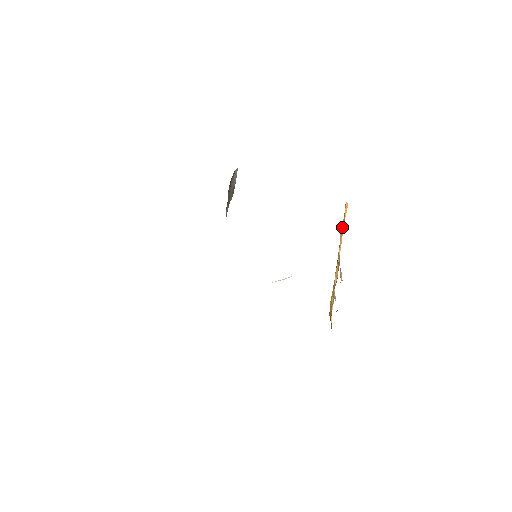
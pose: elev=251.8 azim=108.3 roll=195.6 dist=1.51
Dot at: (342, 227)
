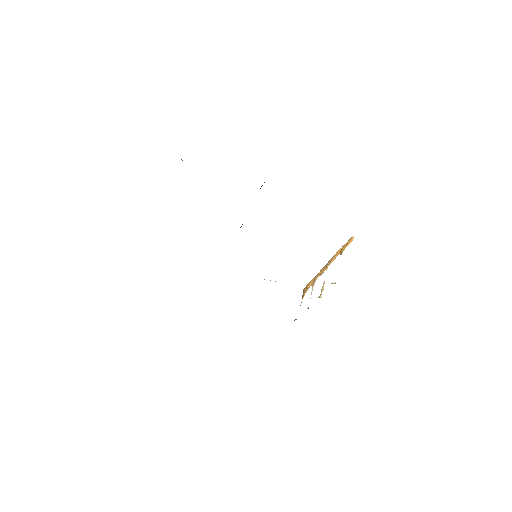
Dot at: (341, 249)
